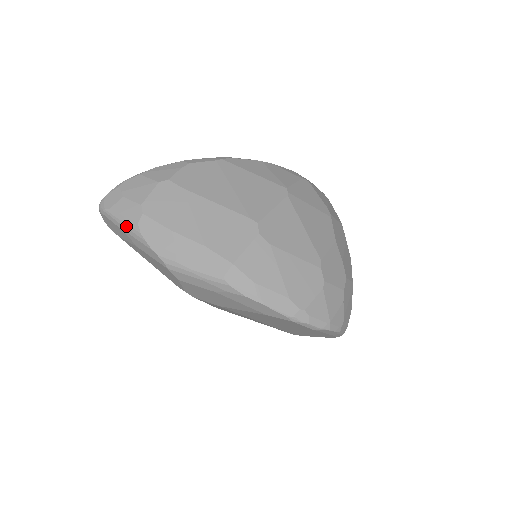
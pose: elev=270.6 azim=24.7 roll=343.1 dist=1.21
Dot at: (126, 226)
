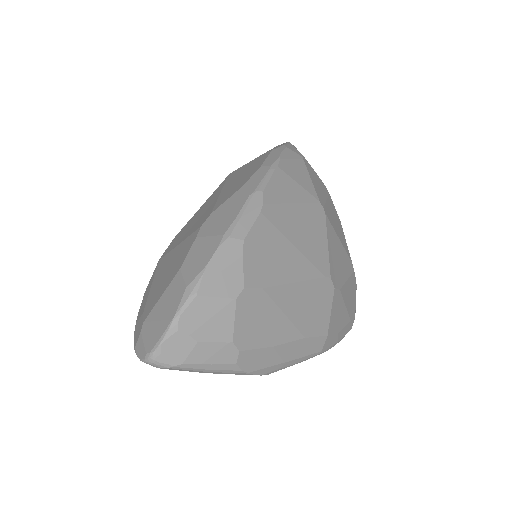
Dot at: (216, 371)
